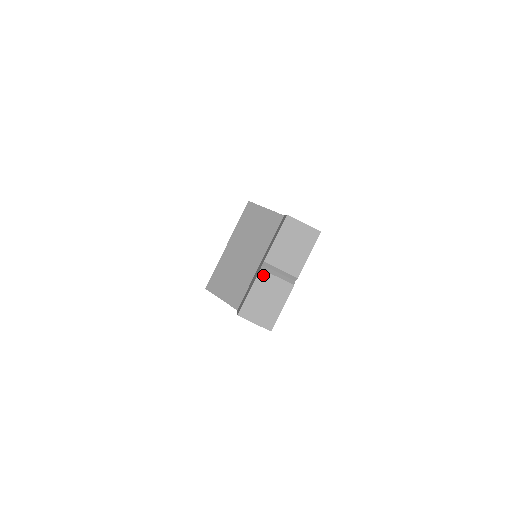
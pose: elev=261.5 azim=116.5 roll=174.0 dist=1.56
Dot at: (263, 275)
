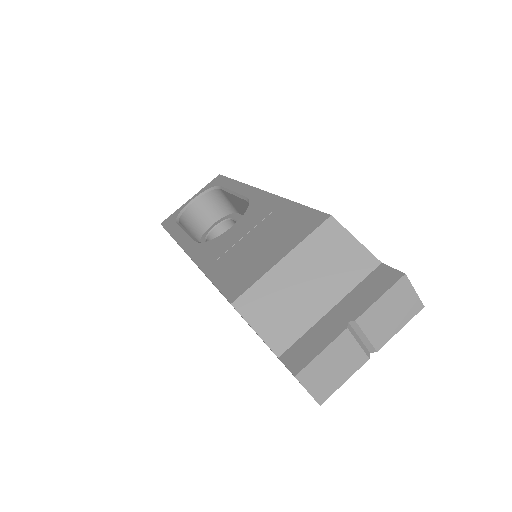
Dot at: (346, 336)
